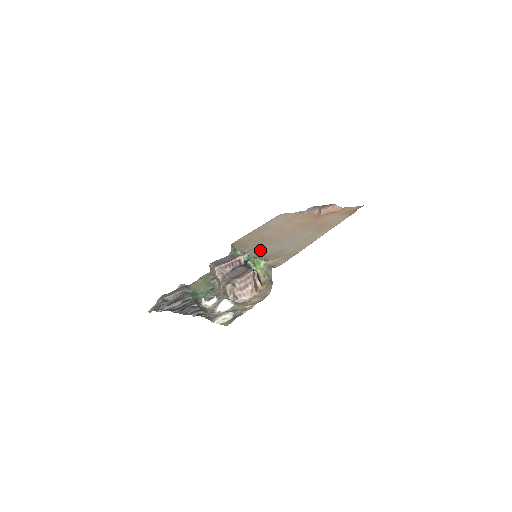
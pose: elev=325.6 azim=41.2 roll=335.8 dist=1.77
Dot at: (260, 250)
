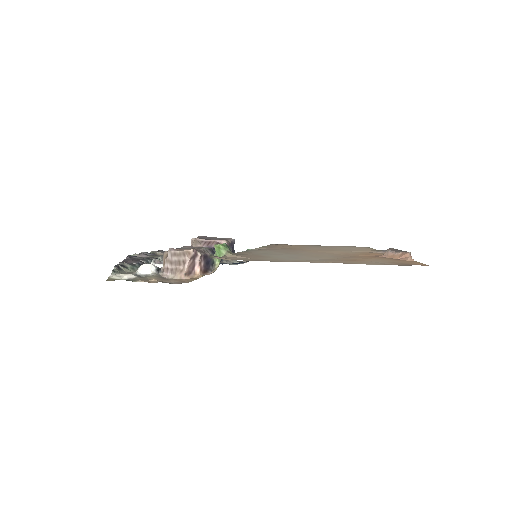
Dot at: (261, 251)
